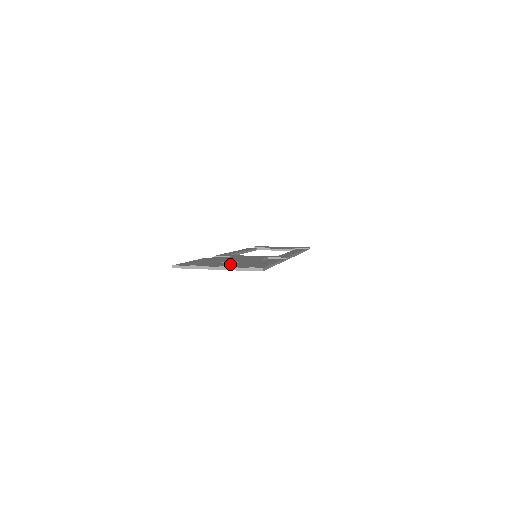
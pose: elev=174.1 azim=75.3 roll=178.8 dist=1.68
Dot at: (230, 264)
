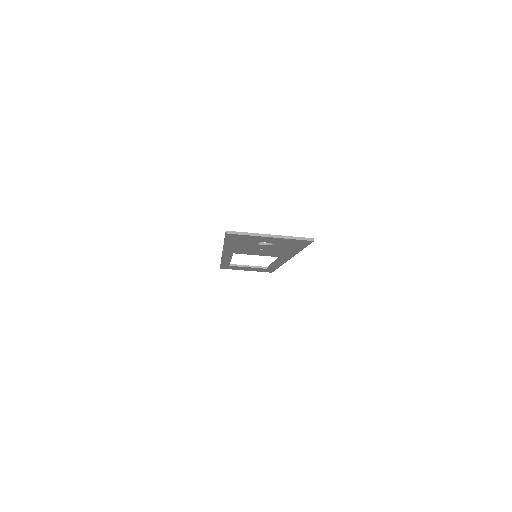
Dot at: occluded
